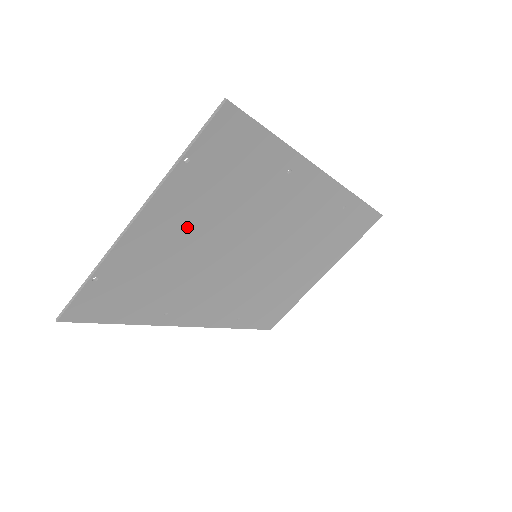
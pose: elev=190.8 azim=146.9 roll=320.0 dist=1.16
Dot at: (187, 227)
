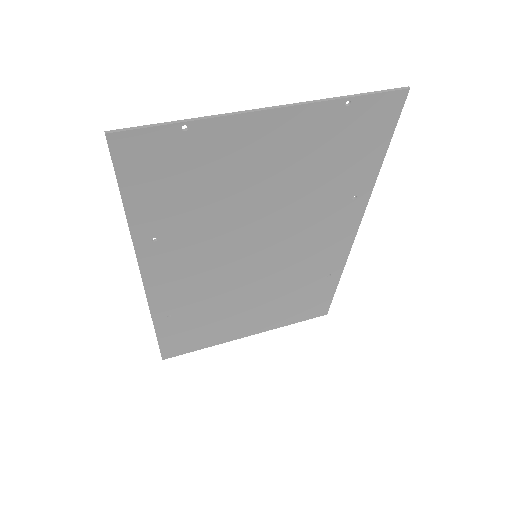
Dot at: (276, 164)
